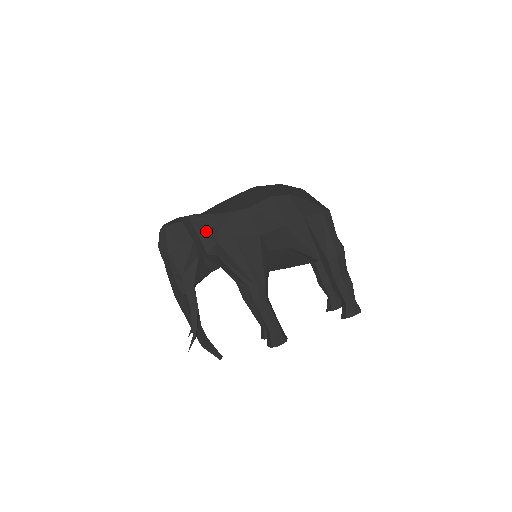
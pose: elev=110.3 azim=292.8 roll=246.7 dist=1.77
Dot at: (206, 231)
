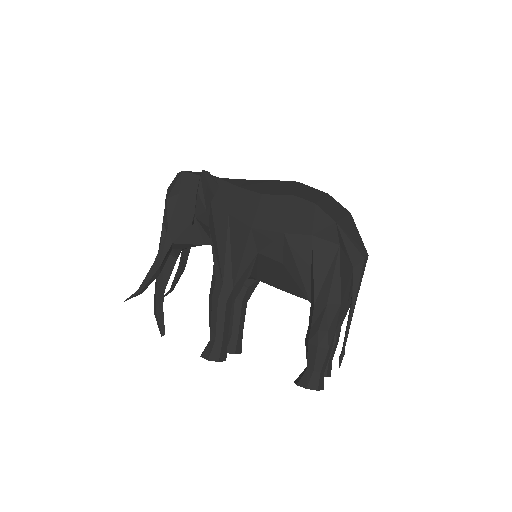
Dot at: (206, 193)
